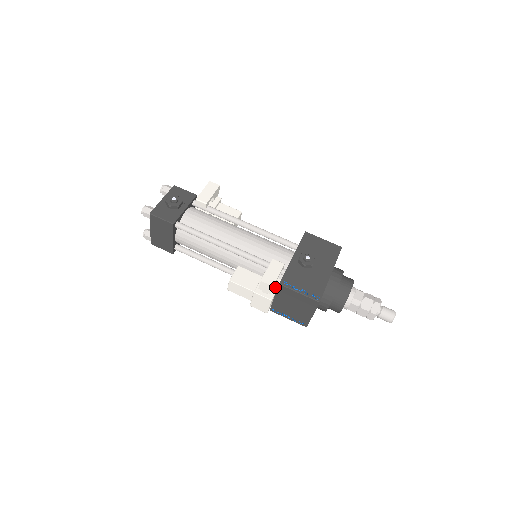
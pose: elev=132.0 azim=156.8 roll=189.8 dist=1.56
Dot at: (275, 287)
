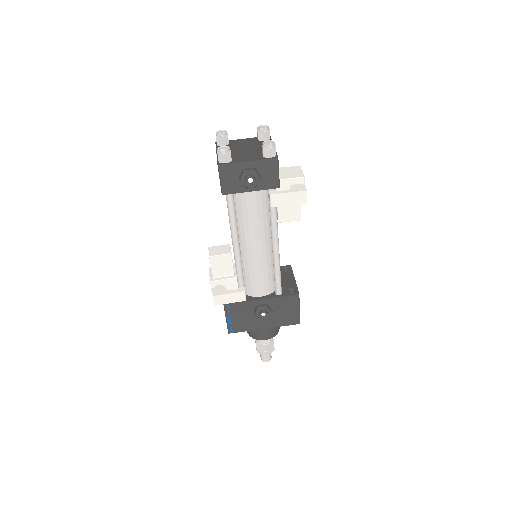
Dot at: occluded
